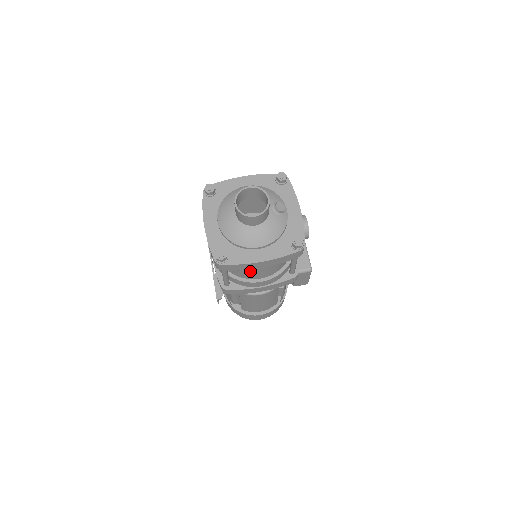
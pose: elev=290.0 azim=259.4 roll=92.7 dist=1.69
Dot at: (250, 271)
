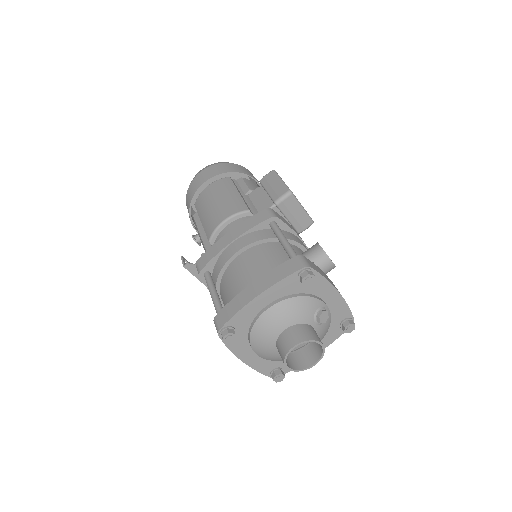
Dot at: occluded
